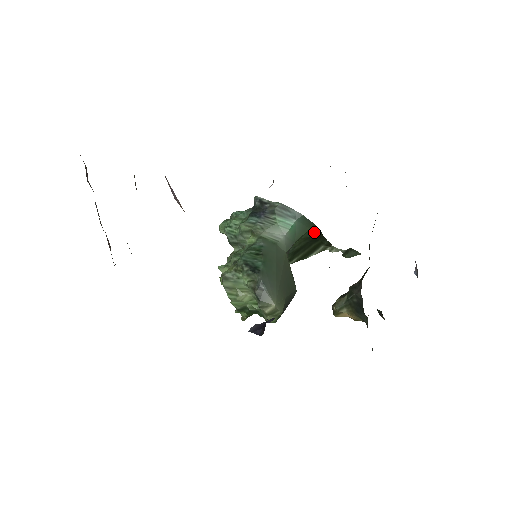
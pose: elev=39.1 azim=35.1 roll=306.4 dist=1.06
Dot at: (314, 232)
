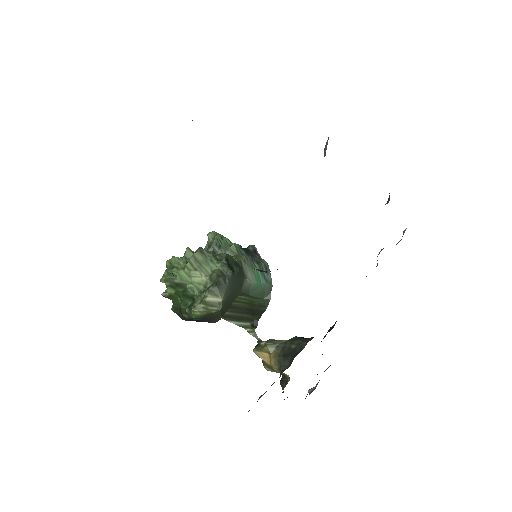
Dot at: (262, 305)
